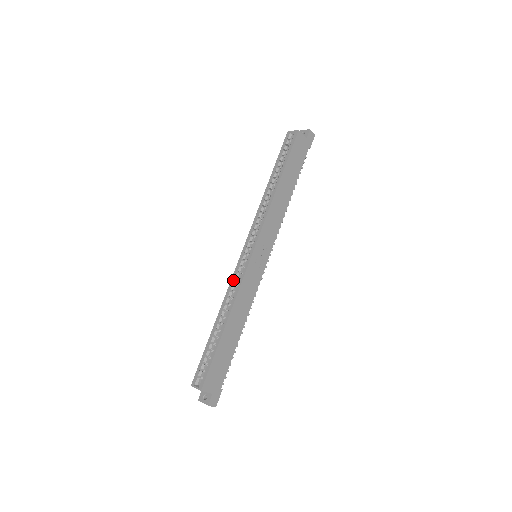
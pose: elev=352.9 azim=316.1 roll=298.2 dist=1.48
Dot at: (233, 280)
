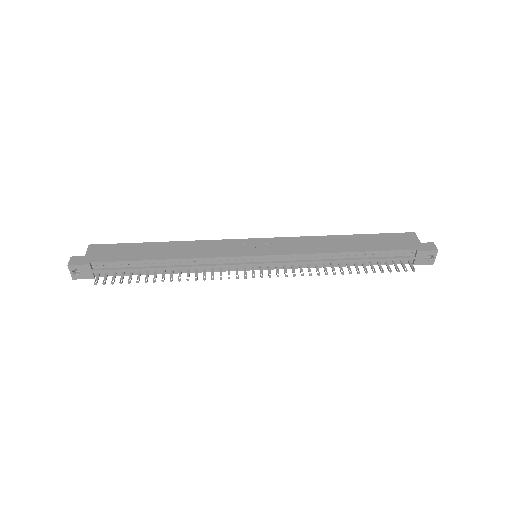
Dot at: occluded
